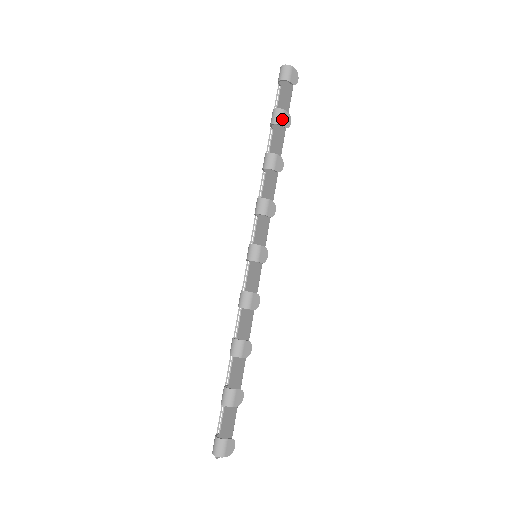
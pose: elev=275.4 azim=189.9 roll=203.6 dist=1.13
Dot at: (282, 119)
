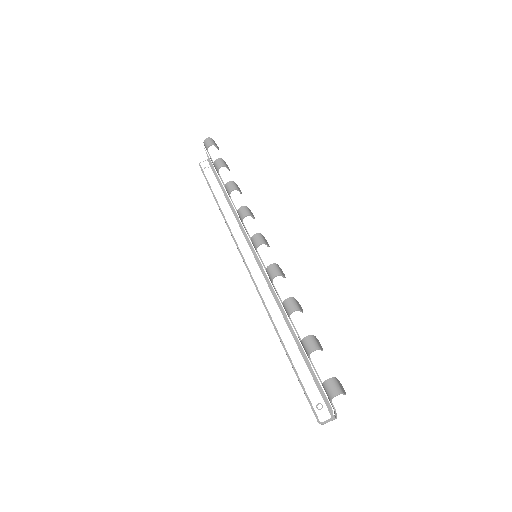
Dot at: (224, 163)
